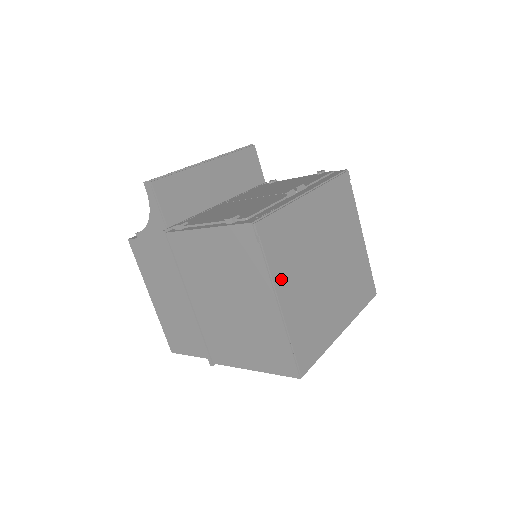
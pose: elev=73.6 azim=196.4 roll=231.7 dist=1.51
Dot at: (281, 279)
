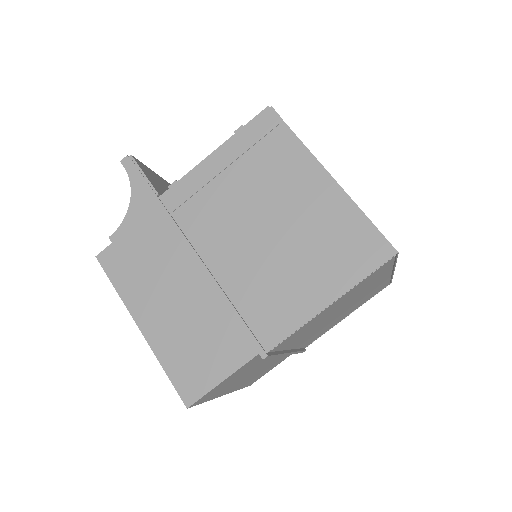
Dot at: occluded
